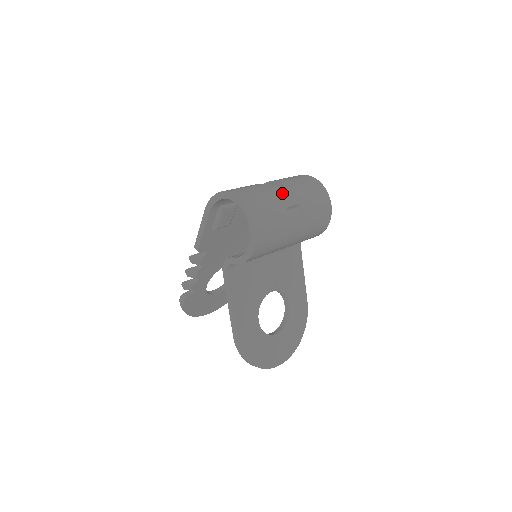
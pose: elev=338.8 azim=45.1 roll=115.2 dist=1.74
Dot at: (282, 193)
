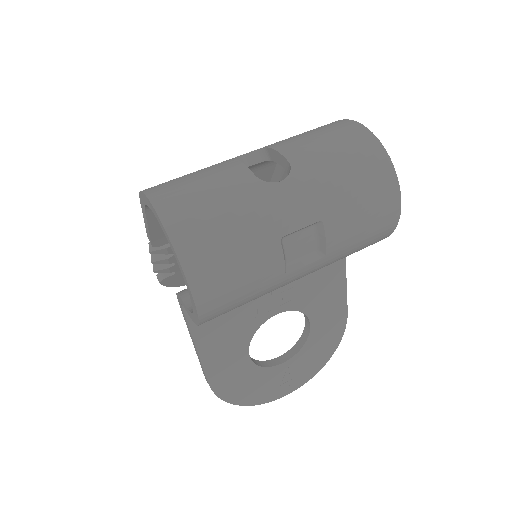
Dot at: (278, 201)
